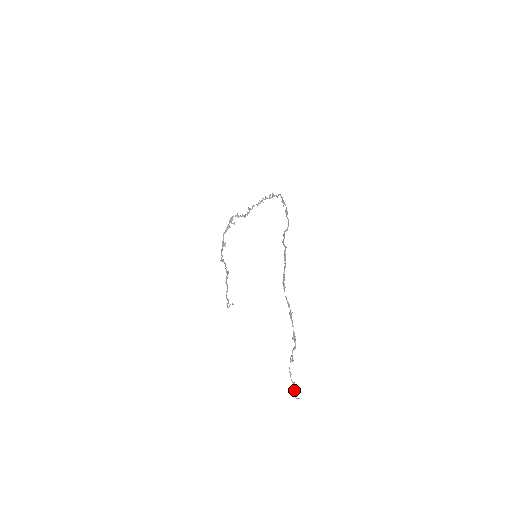
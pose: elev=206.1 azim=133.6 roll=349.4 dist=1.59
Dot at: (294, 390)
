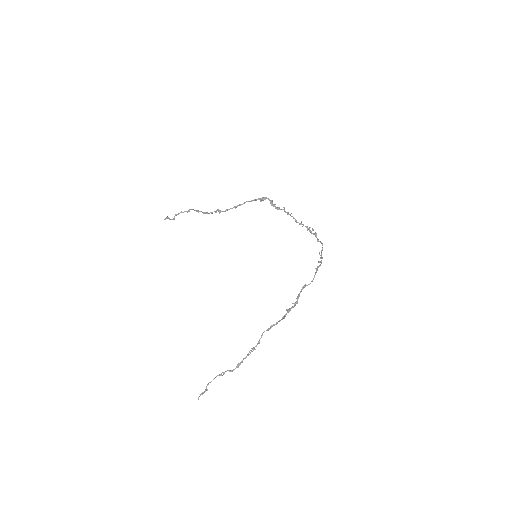
Dot at: (202, 393)
